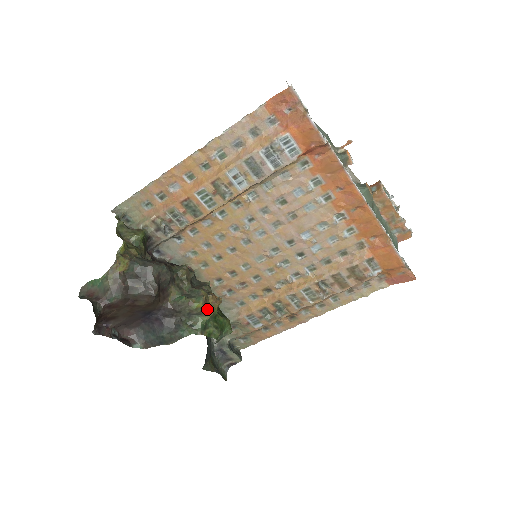
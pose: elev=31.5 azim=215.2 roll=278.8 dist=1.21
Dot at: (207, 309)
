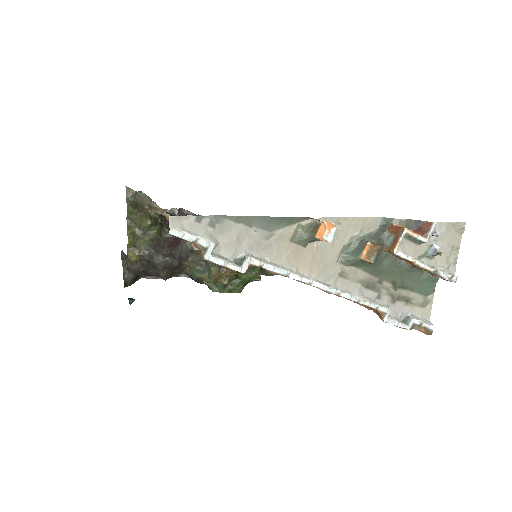
Dot at: (221, 280)
